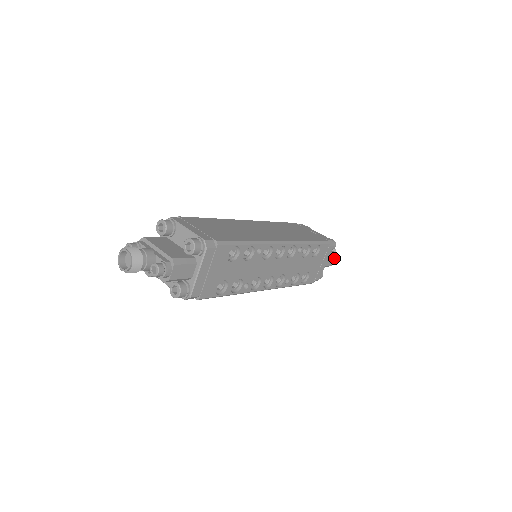
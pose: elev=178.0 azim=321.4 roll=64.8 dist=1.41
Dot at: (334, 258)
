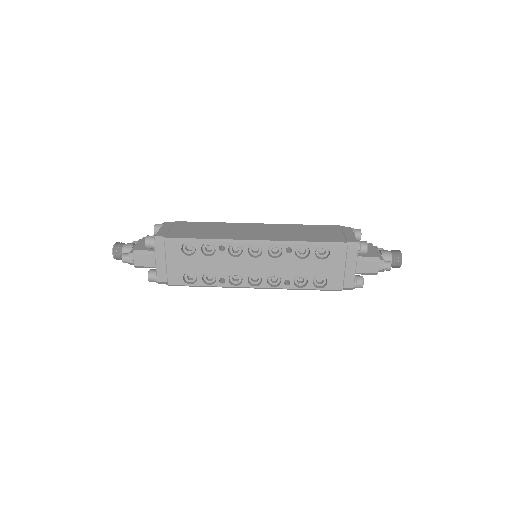
Dot at: (378, 264)
